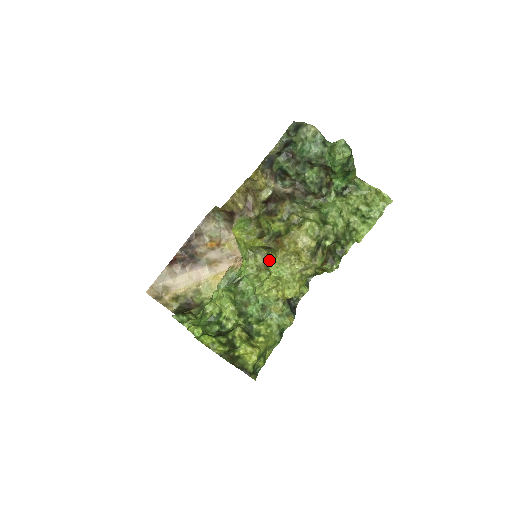
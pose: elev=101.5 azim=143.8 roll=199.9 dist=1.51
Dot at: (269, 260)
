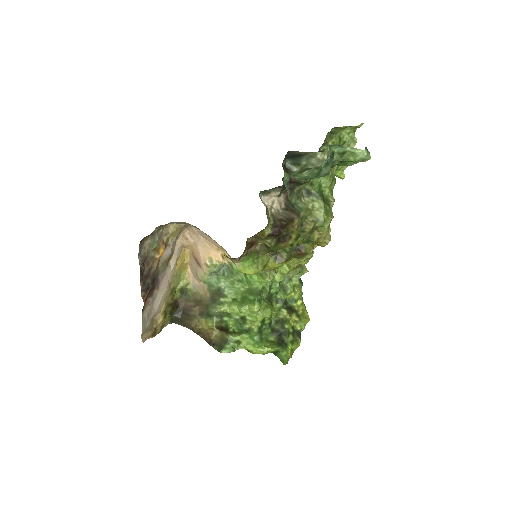
Dot at: occluded
